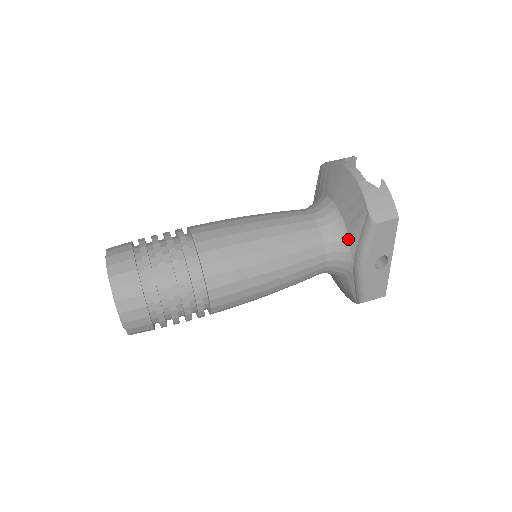
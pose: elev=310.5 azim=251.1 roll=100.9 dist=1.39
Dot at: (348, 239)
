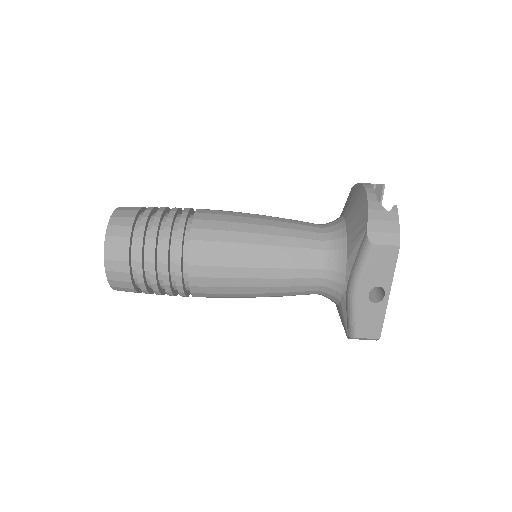
Dot at: (346, 259)
